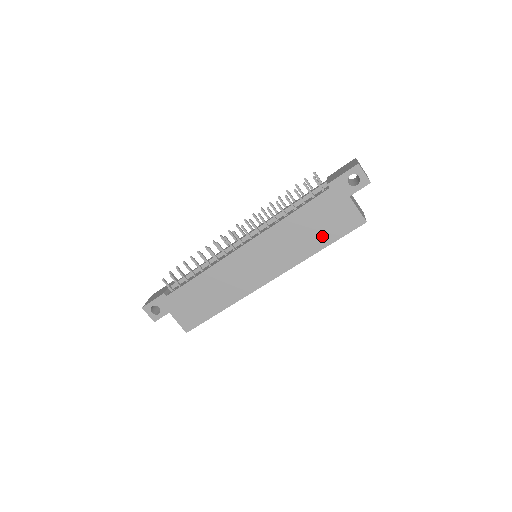
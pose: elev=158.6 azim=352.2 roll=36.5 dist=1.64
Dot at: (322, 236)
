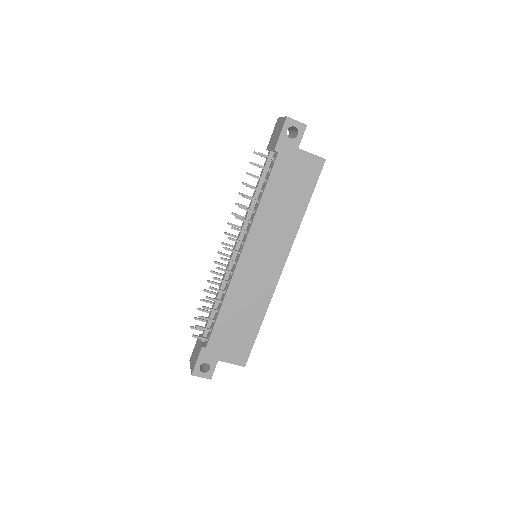
Dot at: (299, 197)
